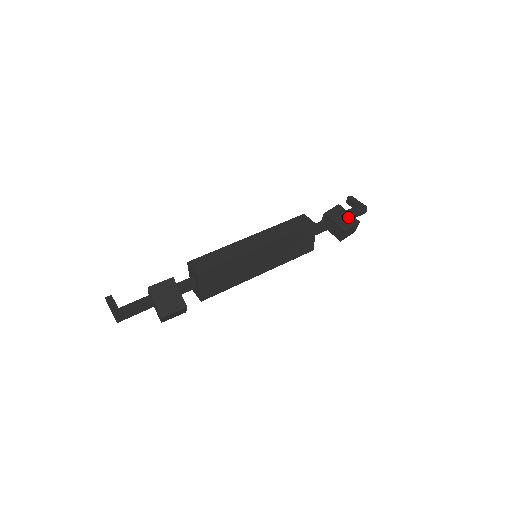
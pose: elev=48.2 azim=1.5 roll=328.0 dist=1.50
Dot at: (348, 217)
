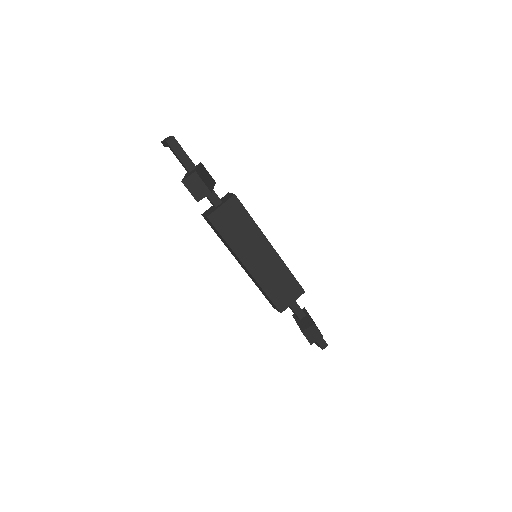
Dot at: (317, 327)
